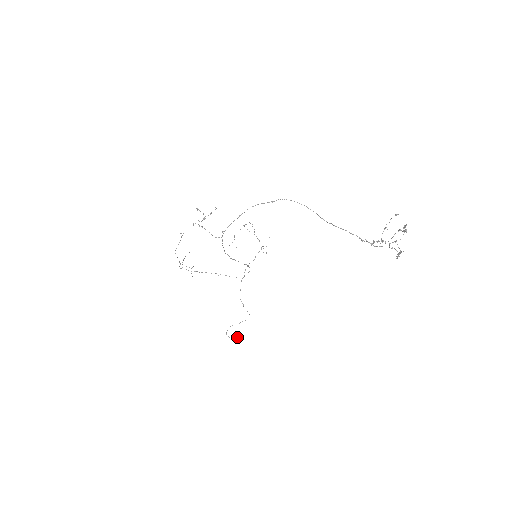
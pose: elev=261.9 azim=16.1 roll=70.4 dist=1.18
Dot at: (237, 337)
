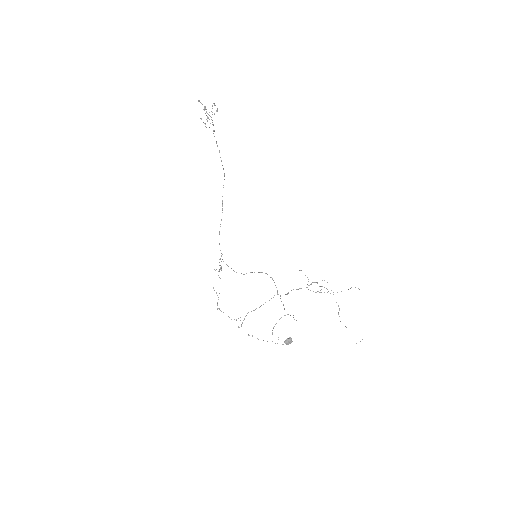
Dot at: (287, 341)
